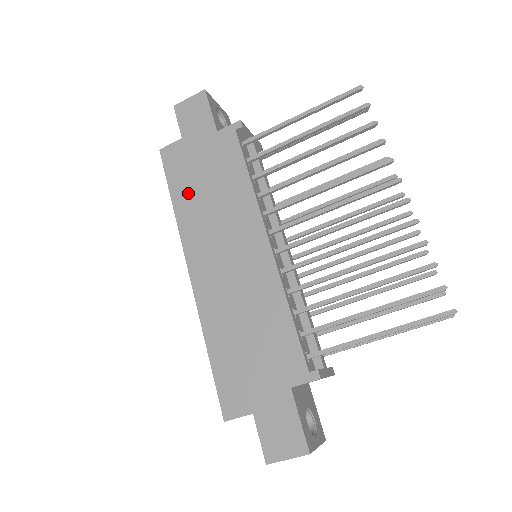
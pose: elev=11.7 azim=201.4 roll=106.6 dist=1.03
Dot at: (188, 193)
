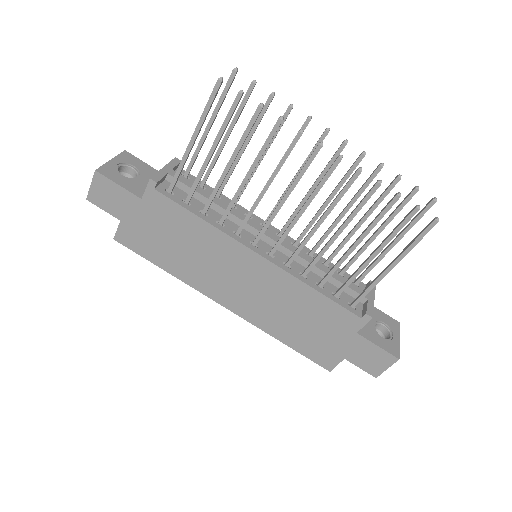
Dot at: (168, 257)
